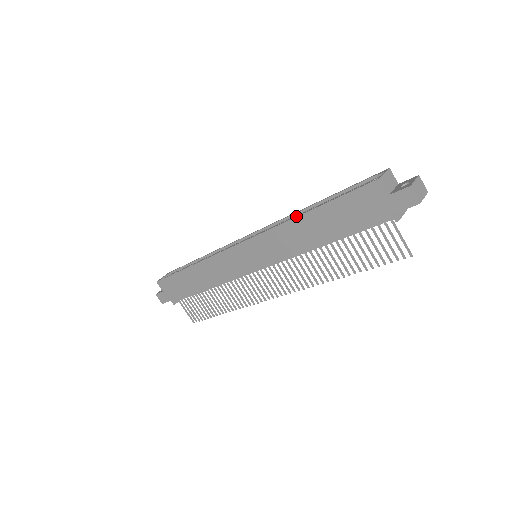
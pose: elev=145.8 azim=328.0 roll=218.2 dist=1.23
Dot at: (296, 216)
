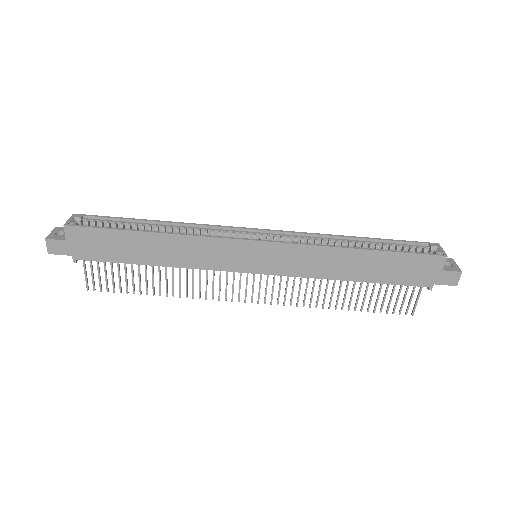
Dot at: (348, 247)
